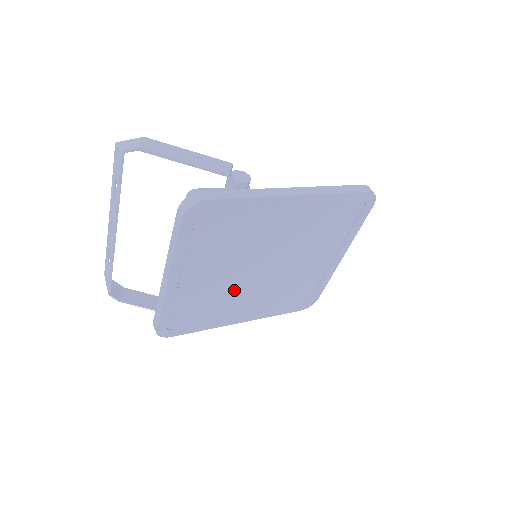
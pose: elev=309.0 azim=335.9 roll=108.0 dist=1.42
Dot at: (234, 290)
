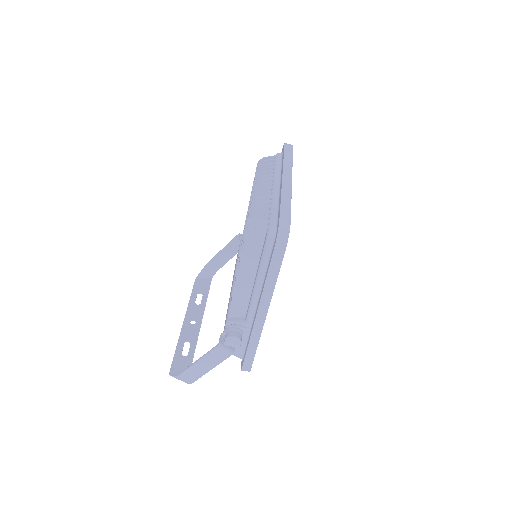
Dot at: occluded
